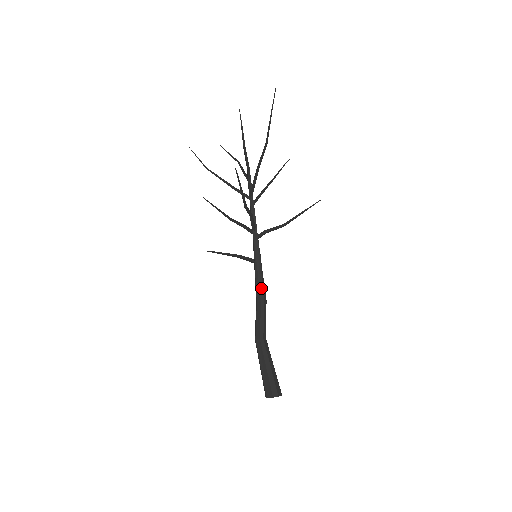
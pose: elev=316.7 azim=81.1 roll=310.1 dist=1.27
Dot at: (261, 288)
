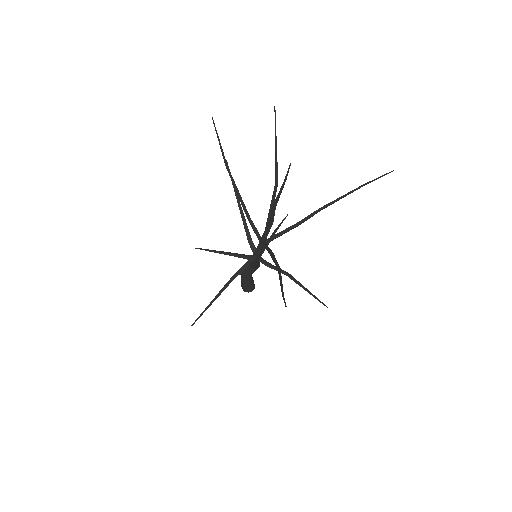
Dot at: (254, 267)
